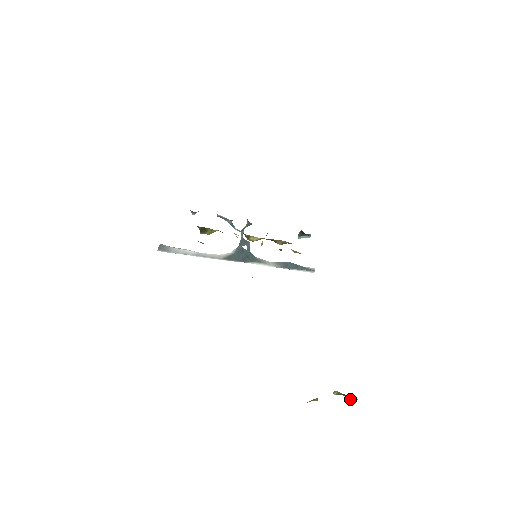
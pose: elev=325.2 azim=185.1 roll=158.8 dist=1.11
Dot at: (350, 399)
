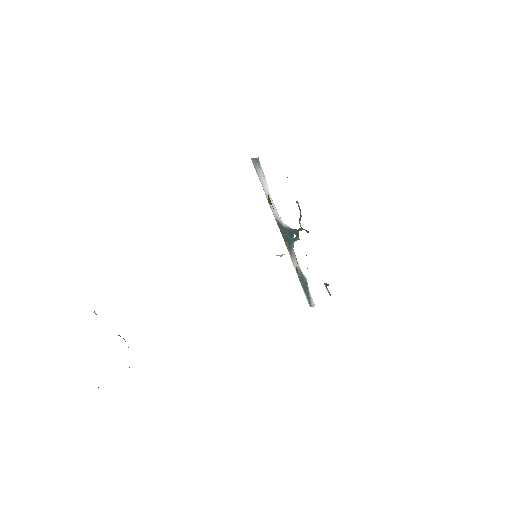
Dot at: occluded
